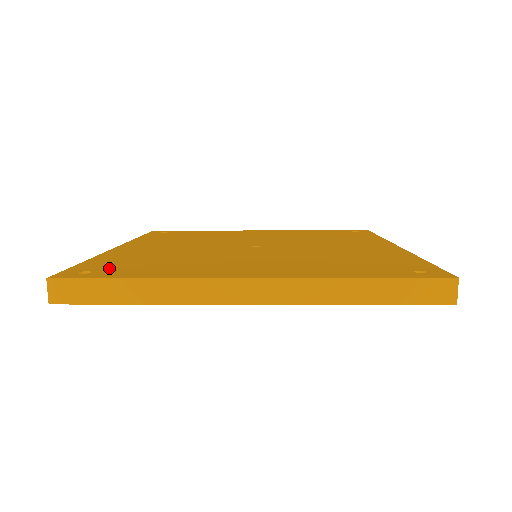
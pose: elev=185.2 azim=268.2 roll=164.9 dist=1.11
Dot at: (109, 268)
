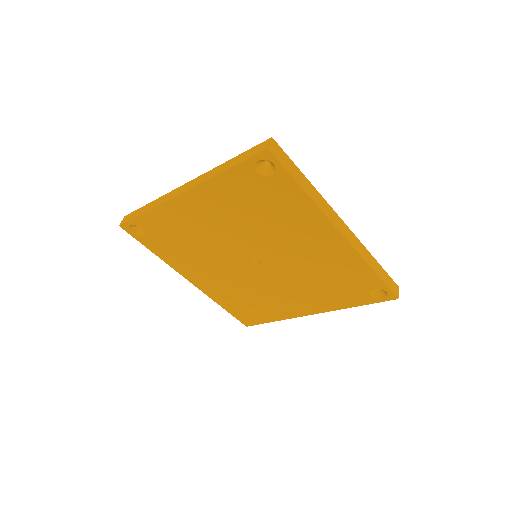
Dot at: occluded
